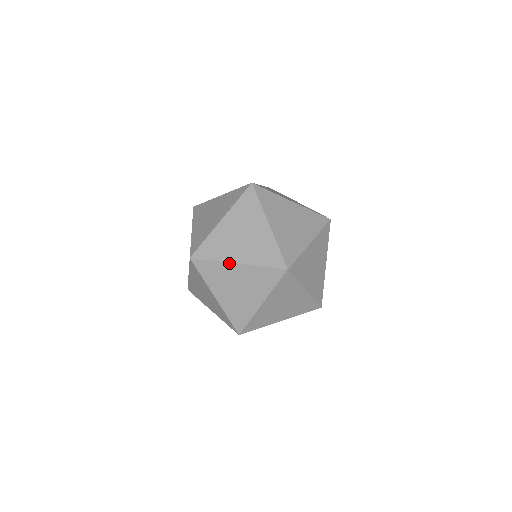
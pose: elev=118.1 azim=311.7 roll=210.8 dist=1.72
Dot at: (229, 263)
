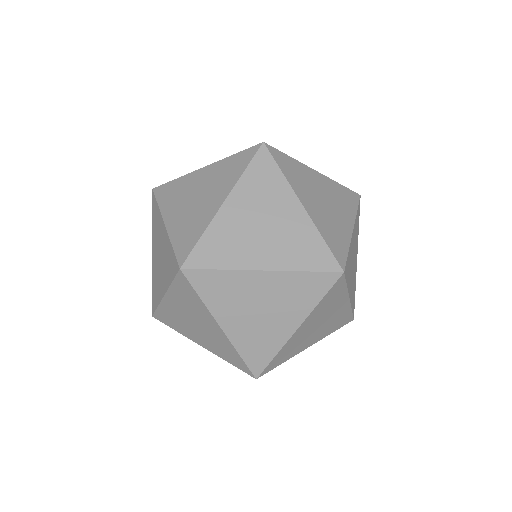
Dot at: occluded
